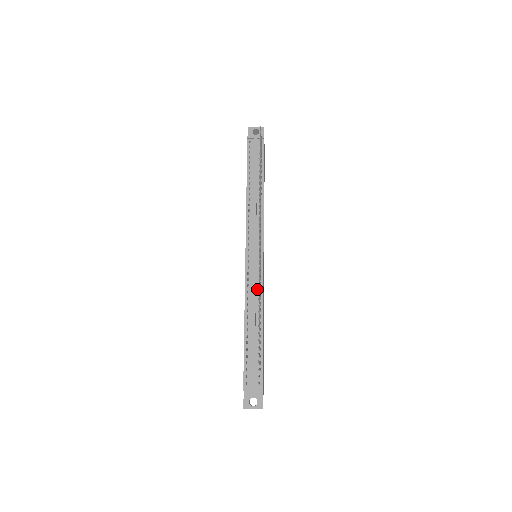
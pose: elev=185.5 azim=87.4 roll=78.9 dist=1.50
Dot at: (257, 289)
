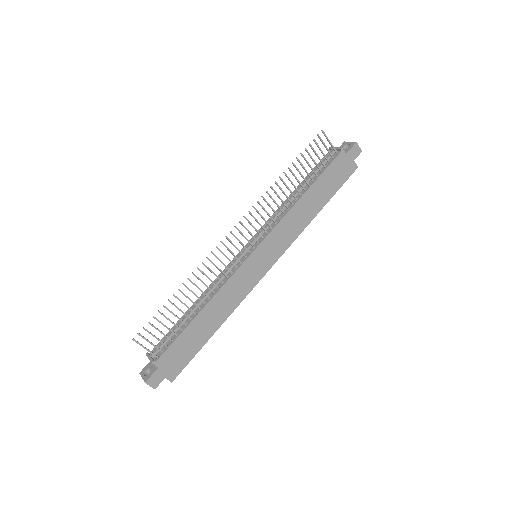
Dot at: (224, 279)
